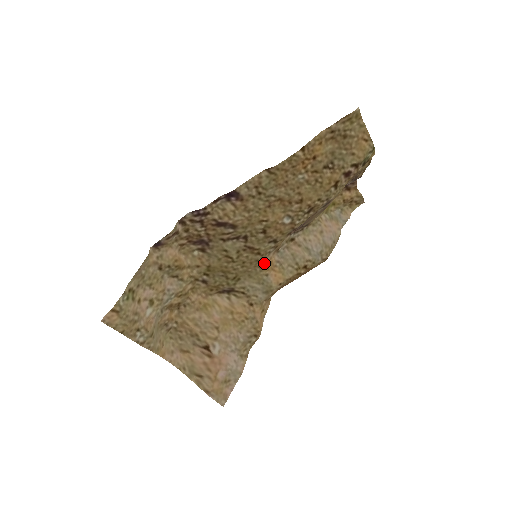
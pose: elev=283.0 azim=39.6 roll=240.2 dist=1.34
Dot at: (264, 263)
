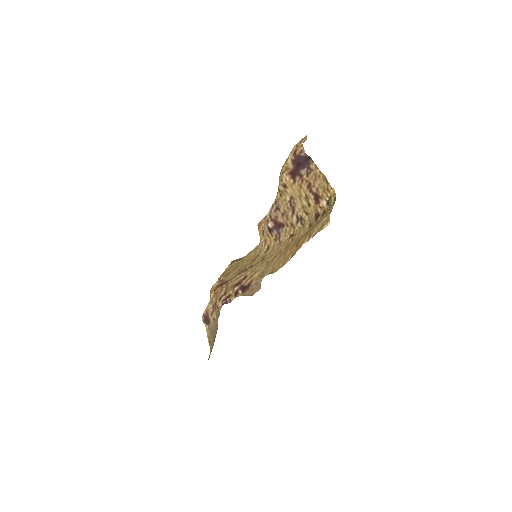
Dot at: (259, 246)
